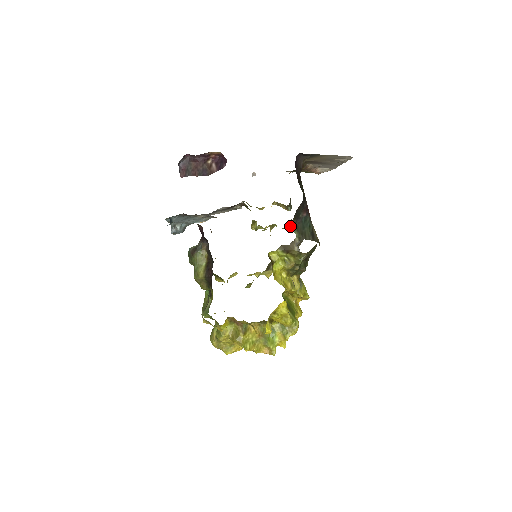
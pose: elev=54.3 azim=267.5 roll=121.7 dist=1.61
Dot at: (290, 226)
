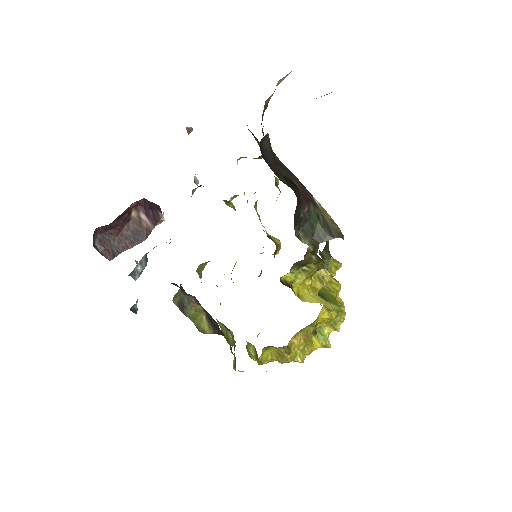
Dot at: occluded
